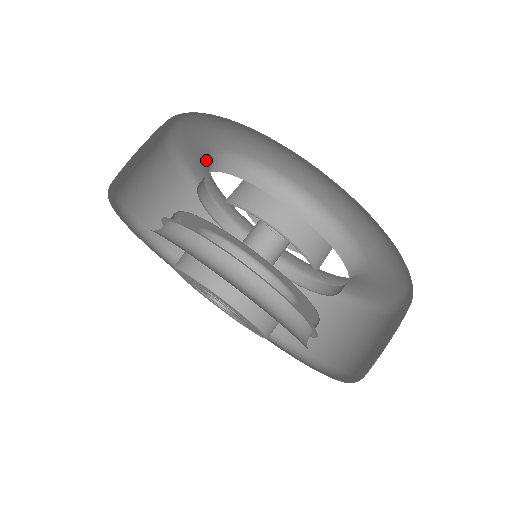
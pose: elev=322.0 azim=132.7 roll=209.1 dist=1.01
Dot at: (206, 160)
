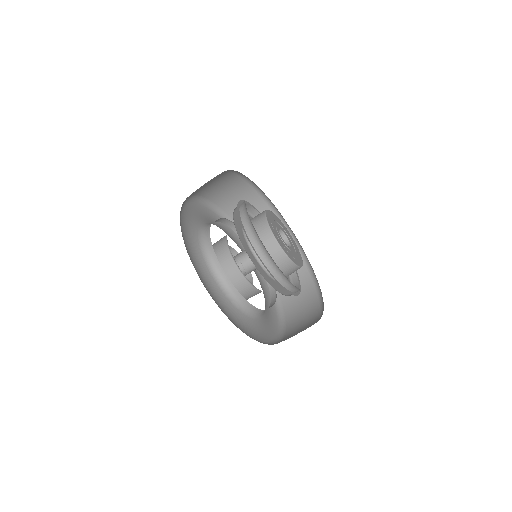
Dot at: occluded
